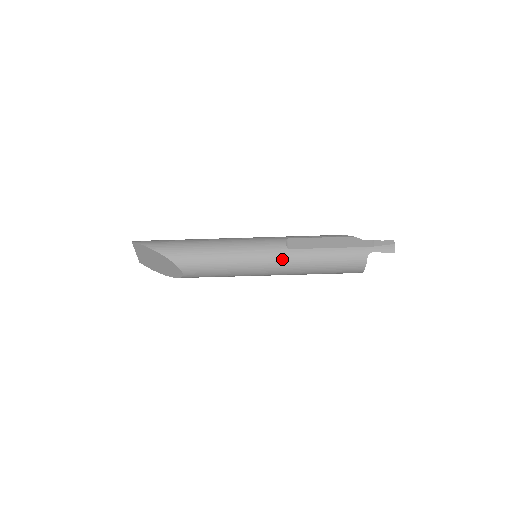
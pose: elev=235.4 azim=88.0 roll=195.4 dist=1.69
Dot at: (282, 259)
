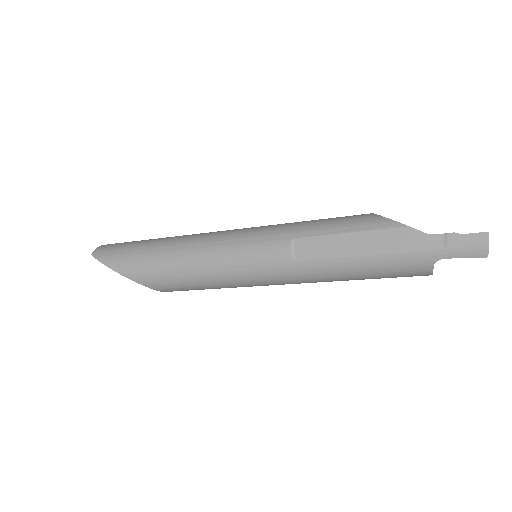
Dot at: (288, 276)
